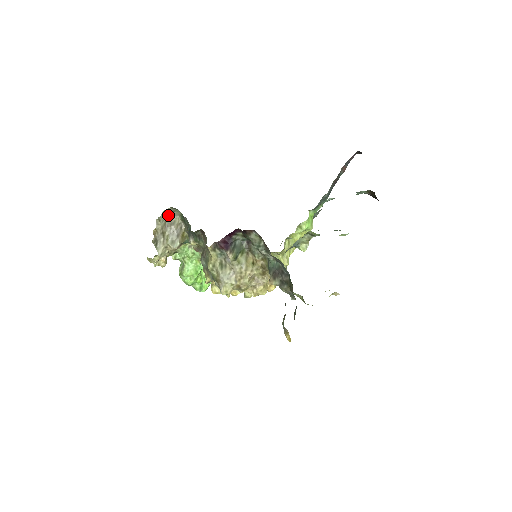
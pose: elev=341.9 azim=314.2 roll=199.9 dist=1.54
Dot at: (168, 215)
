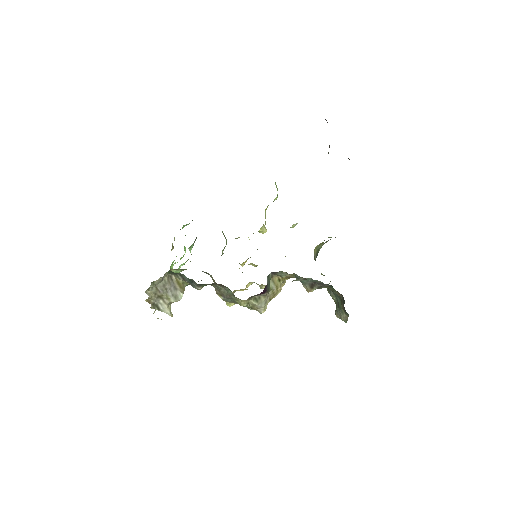
Dot at: (156, 282)
